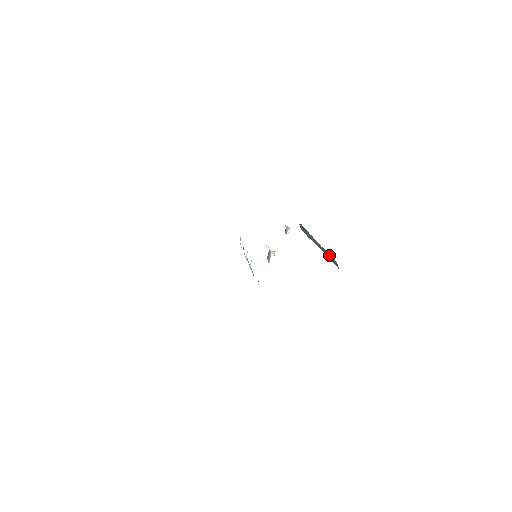
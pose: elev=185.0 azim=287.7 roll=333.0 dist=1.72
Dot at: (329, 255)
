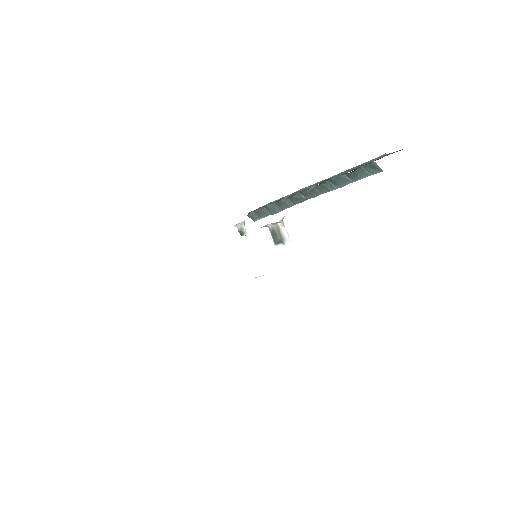
Dot at: (345, 177)
